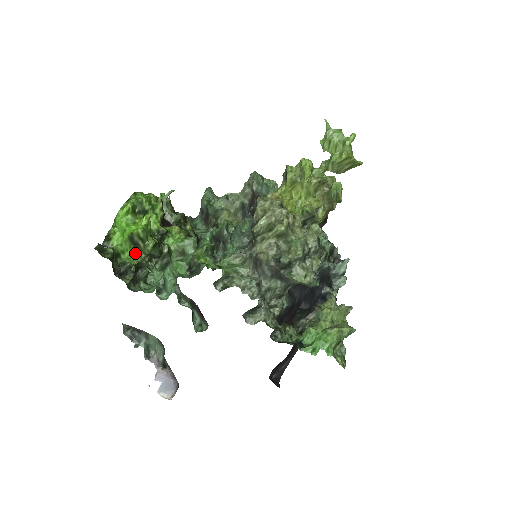
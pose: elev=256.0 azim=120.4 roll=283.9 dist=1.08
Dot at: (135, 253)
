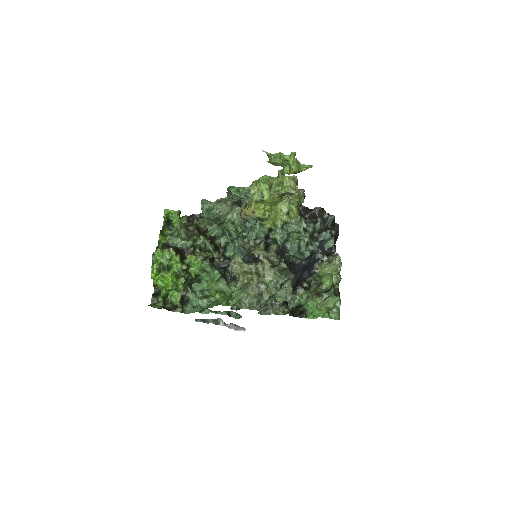
Dot at: (176, 291)
